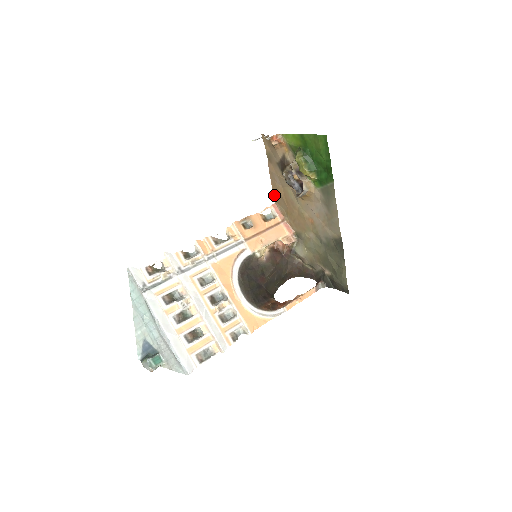
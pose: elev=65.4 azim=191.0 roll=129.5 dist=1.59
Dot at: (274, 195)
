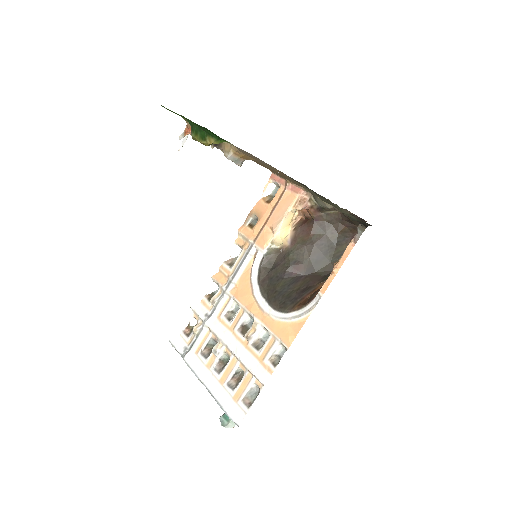
Dot at: occluded
